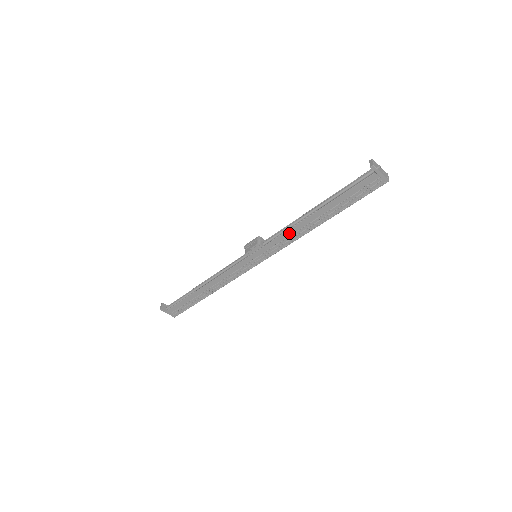
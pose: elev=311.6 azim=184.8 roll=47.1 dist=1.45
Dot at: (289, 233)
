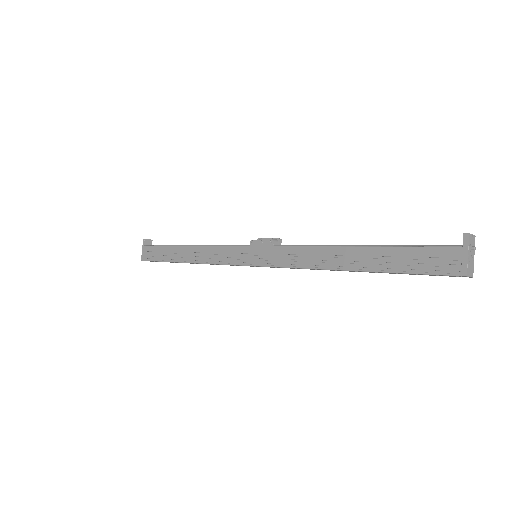
Dot at: (307, 251)
